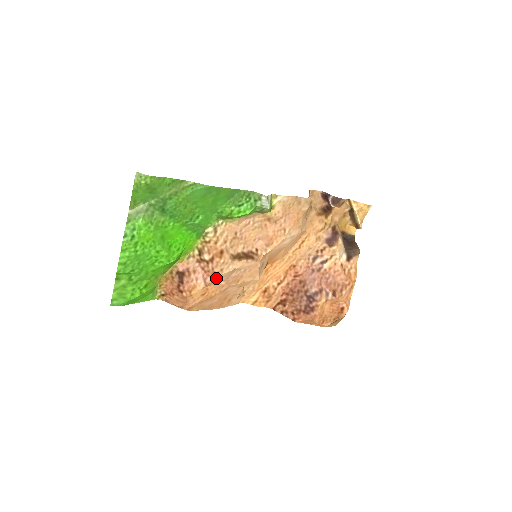
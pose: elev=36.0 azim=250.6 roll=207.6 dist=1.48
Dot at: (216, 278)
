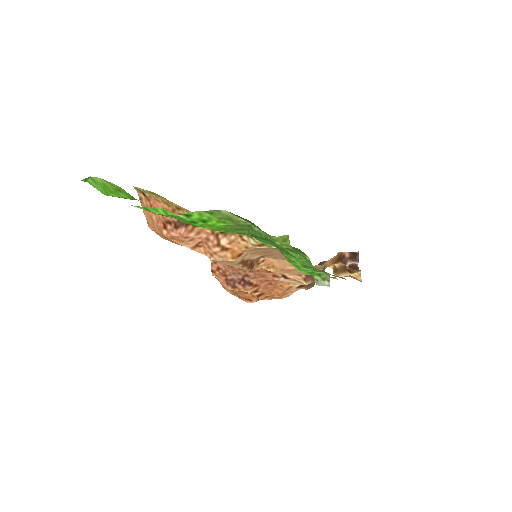
Dot at: (207, 256)
